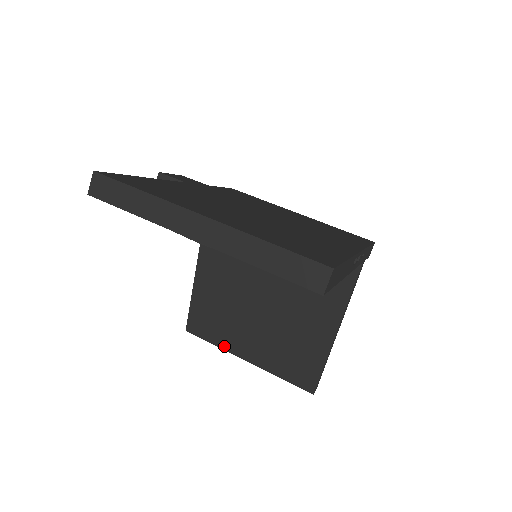
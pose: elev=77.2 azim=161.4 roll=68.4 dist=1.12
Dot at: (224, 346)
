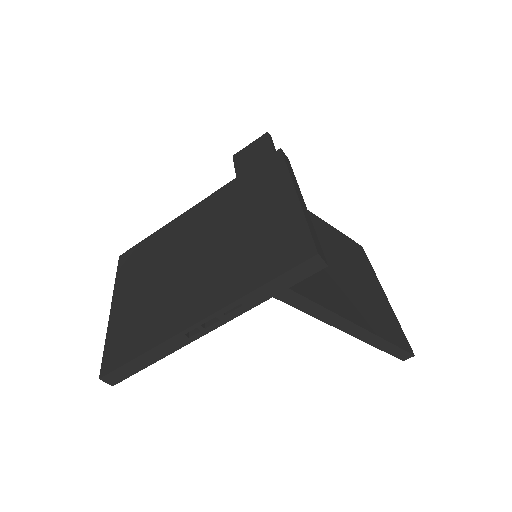
Dot at: occluded
